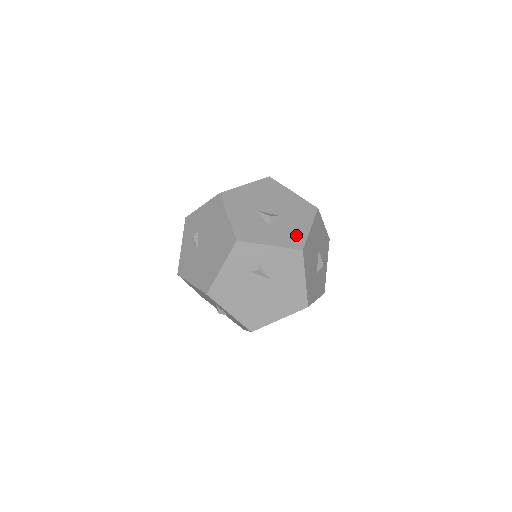
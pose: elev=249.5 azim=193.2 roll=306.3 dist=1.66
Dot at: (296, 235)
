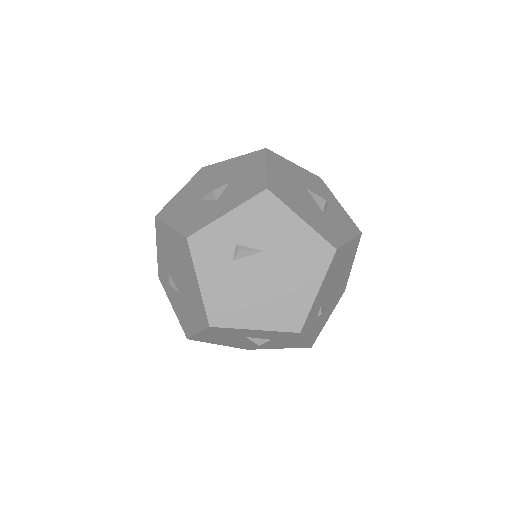
Dot at: (252, 184)
